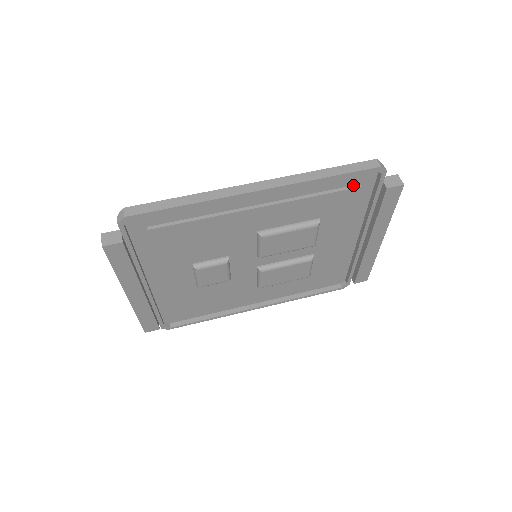
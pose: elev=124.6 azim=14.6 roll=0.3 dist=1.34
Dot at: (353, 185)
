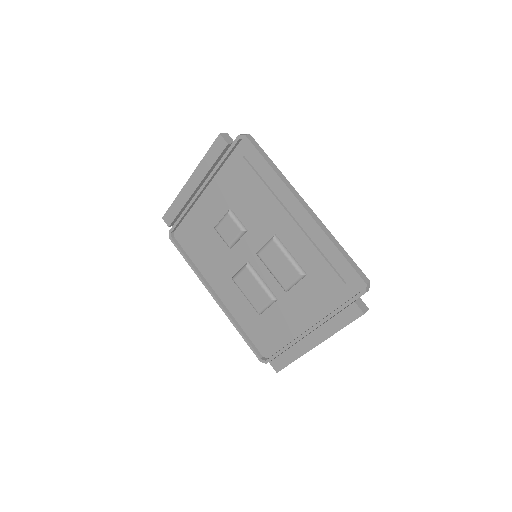
Dot at: (343, 278)
